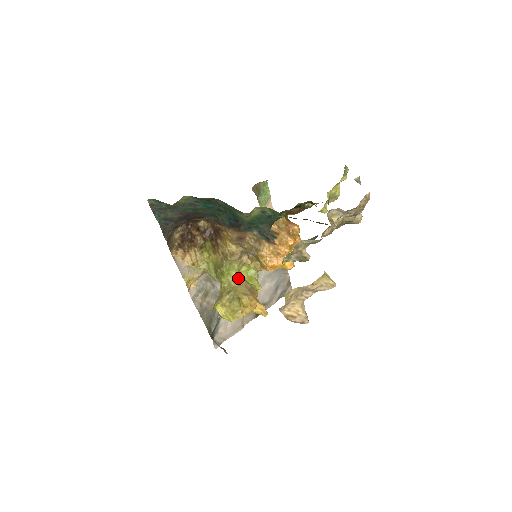
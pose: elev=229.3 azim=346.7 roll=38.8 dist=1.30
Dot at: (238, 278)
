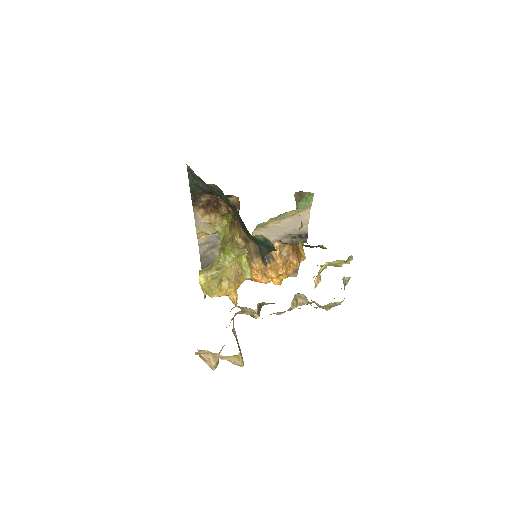
Dot at: (235, 260)
